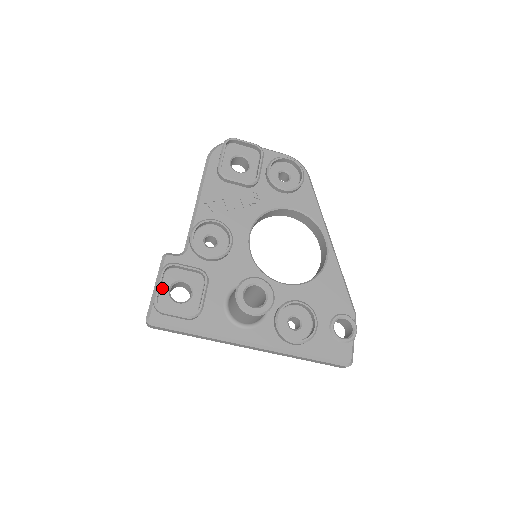
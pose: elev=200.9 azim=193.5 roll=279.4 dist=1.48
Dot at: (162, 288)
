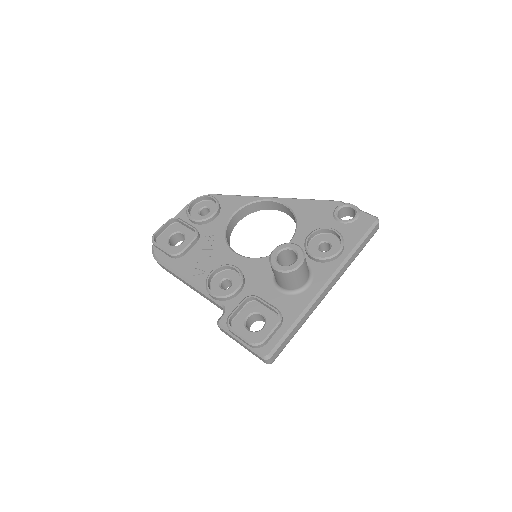
Dot at: (244, 336)
